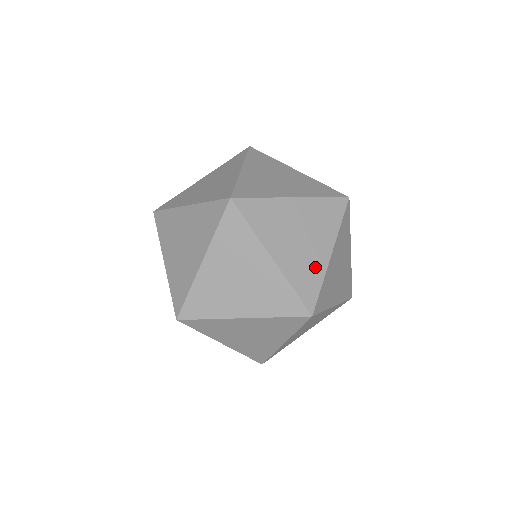
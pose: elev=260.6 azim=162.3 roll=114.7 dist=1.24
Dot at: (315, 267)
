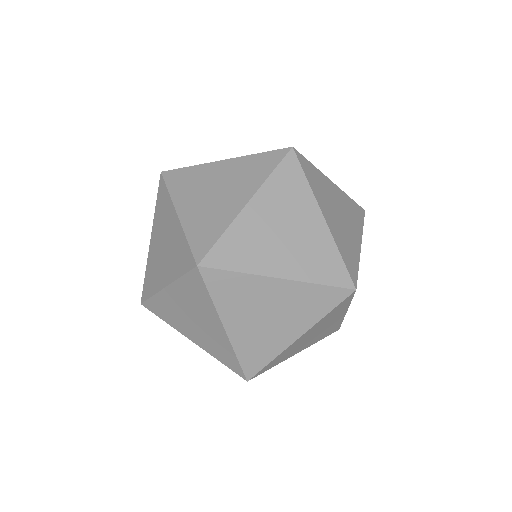
Dot at: occluded
